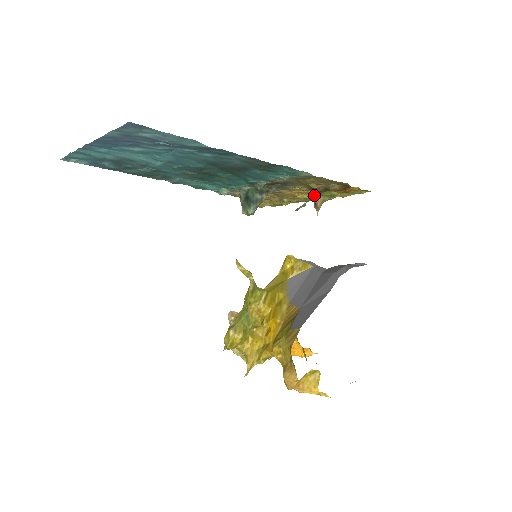
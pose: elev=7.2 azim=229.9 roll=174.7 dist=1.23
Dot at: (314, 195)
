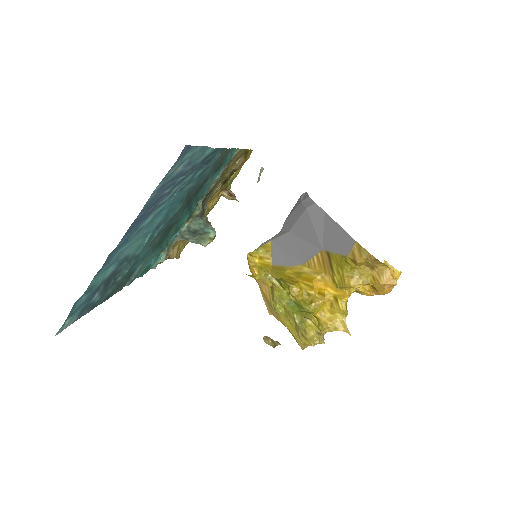
Dot at: (223, 191)
